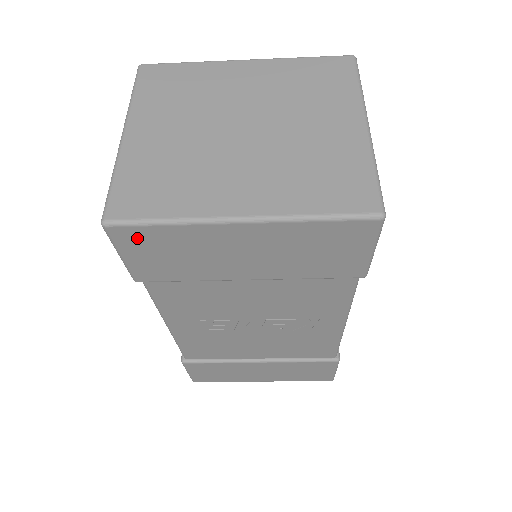
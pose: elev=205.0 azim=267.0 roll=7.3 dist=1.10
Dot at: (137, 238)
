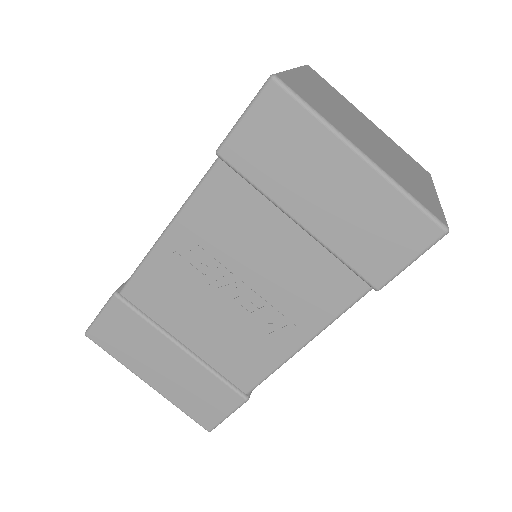
Dot at: (279, 109)
